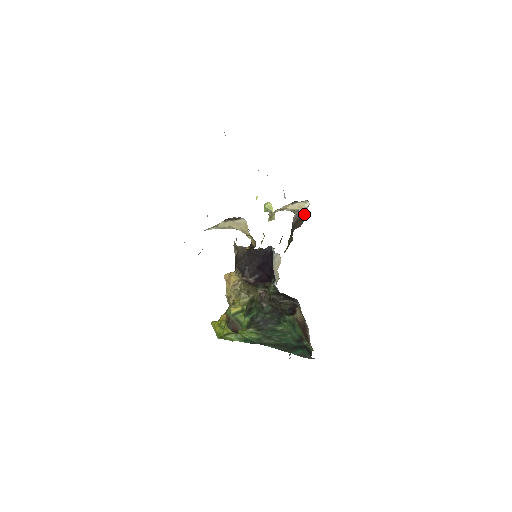
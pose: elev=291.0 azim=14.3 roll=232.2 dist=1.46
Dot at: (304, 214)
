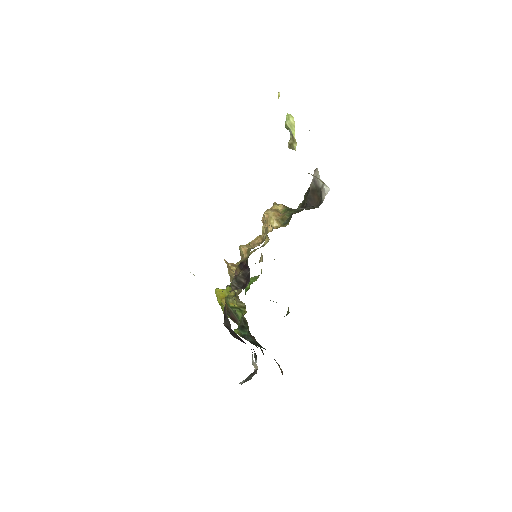
Dot at: (321, 197)
